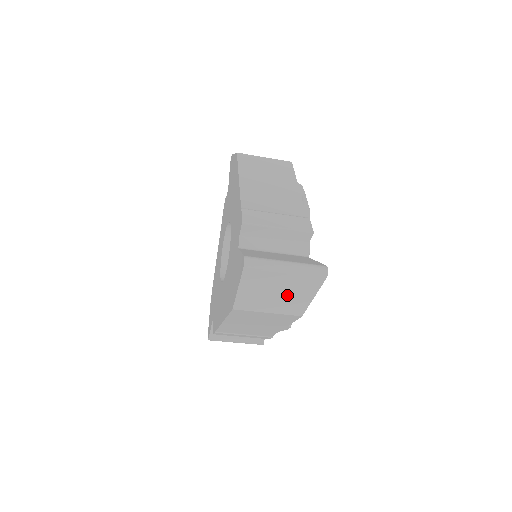
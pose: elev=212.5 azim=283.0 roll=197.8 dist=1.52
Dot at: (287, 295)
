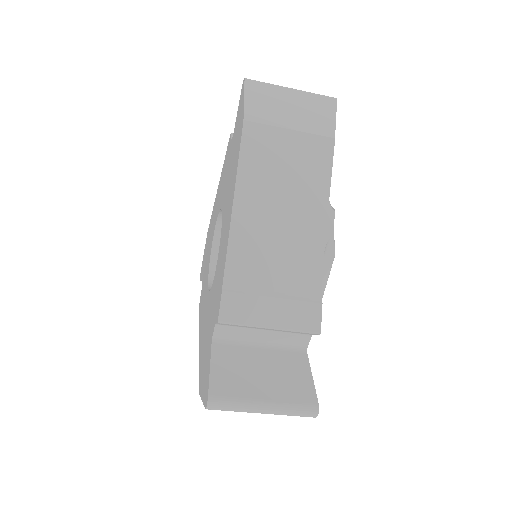
Dot at: occluded
